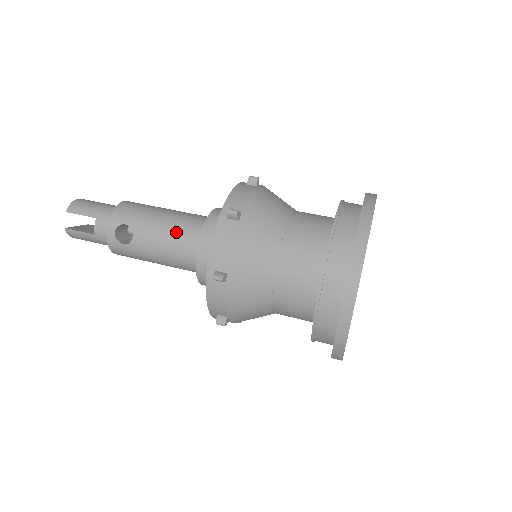
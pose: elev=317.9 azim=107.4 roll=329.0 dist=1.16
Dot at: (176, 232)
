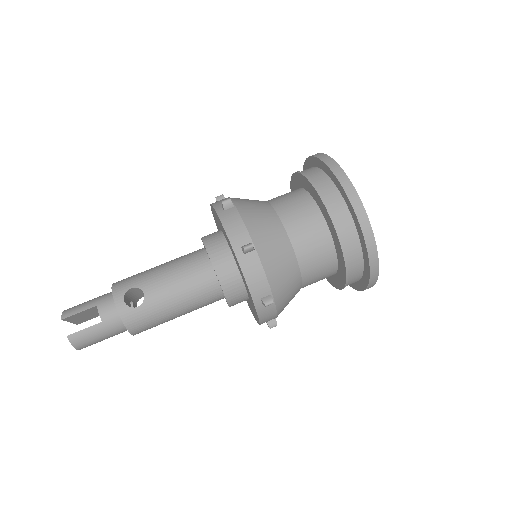
Dot at: (182, 266)
